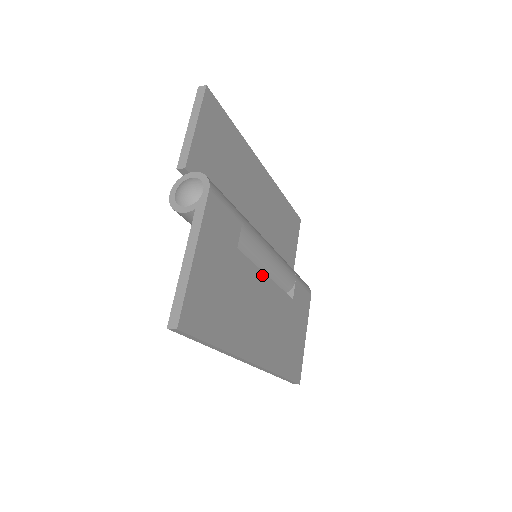
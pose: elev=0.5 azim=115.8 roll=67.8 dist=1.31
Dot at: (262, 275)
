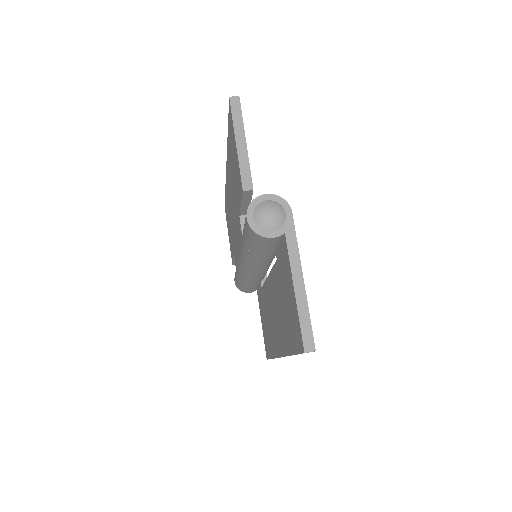
Dot at: occluded
